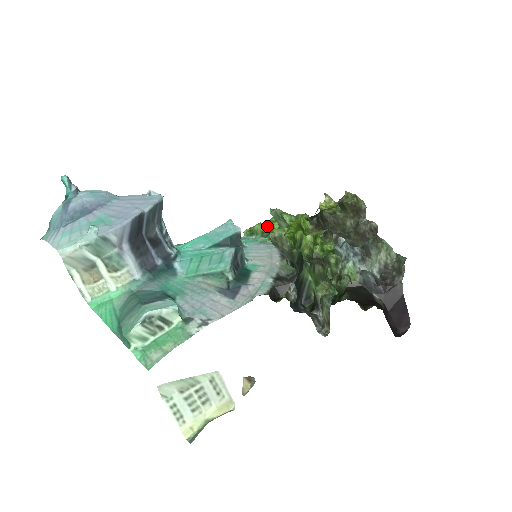
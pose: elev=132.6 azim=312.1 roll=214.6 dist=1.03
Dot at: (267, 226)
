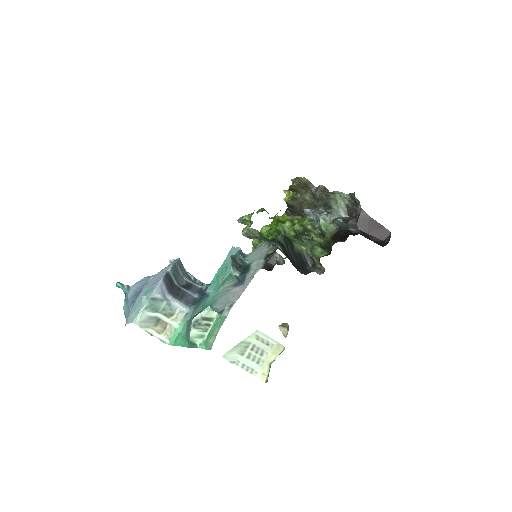
Dot at: occluded
